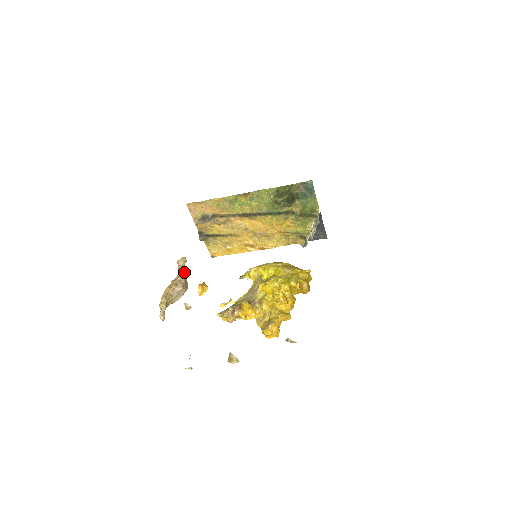
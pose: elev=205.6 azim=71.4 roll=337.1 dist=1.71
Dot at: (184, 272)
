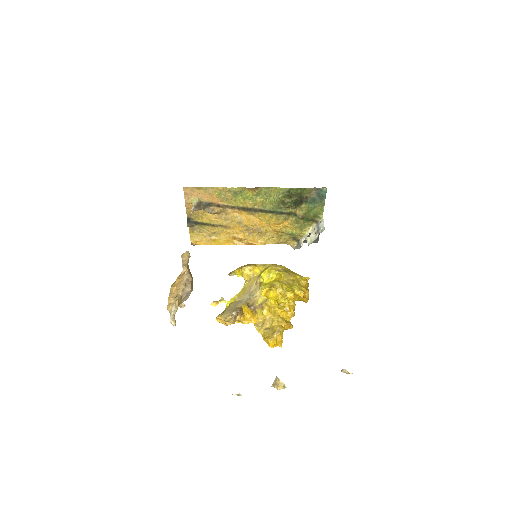
Dot at: (189, 269)
